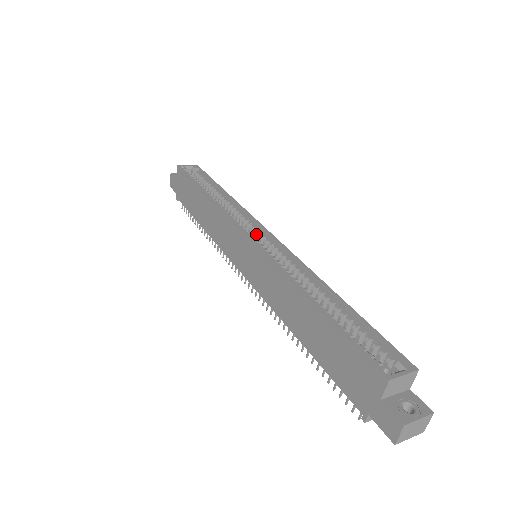
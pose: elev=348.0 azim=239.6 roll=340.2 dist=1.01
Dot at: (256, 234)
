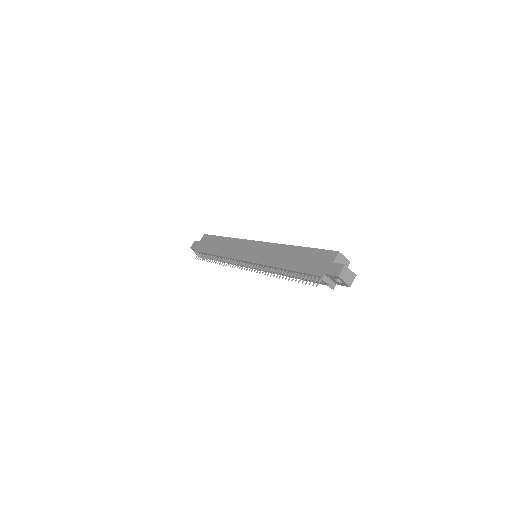
Dot at: occluded
